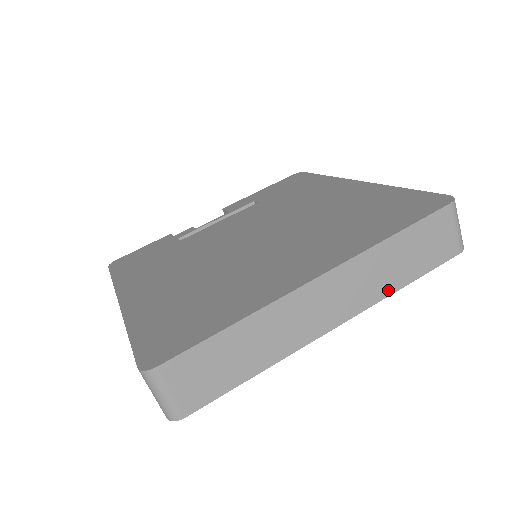
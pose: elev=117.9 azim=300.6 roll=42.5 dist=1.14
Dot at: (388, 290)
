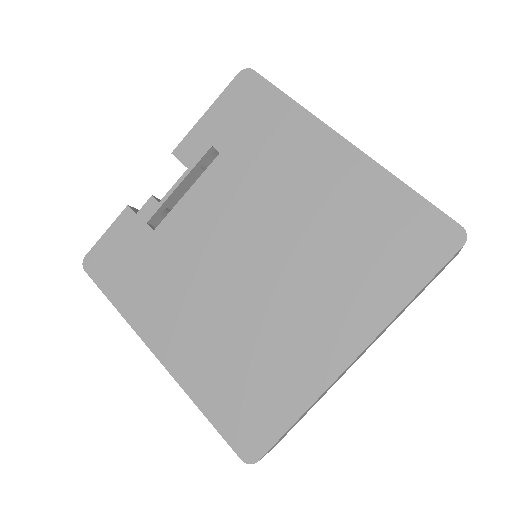
Dot at: (401, 313)
